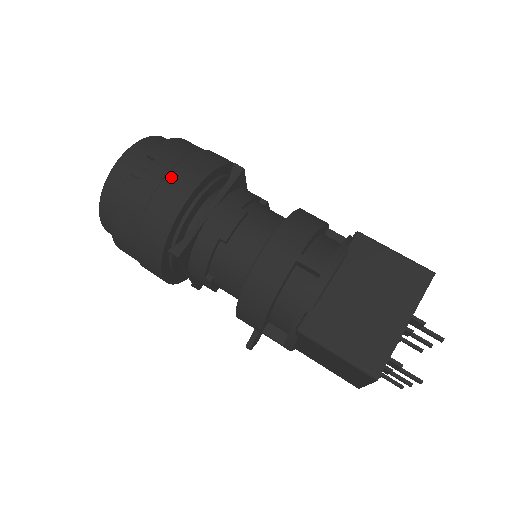
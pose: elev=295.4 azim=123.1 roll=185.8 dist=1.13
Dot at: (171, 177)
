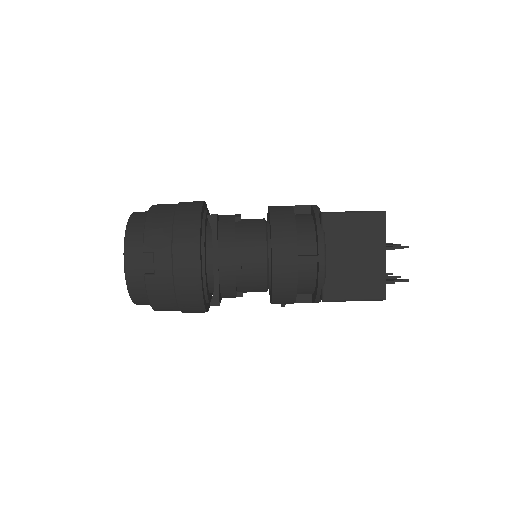
Dot at: (177, 260)
